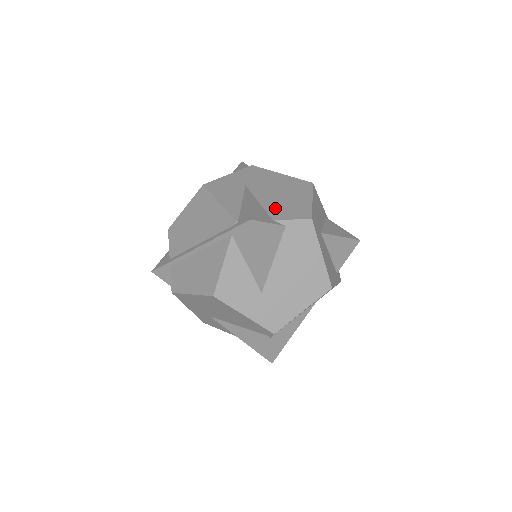
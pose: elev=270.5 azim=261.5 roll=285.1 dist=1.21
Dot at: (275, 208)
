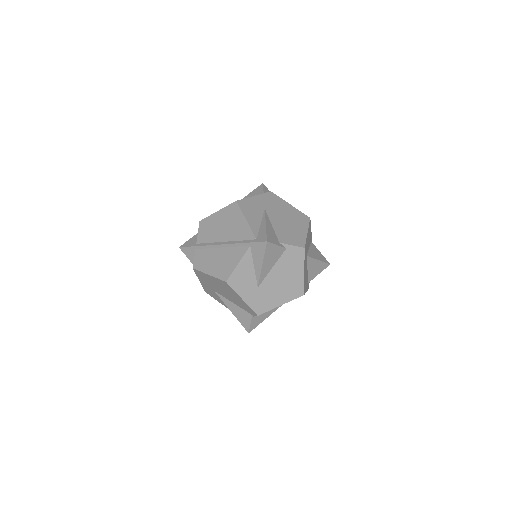
Dot at: (282, 233)
